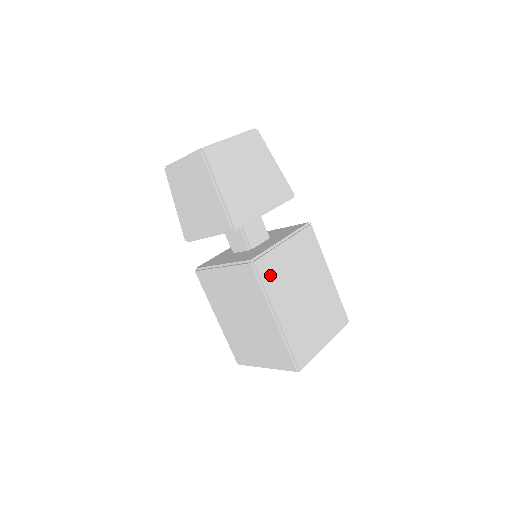
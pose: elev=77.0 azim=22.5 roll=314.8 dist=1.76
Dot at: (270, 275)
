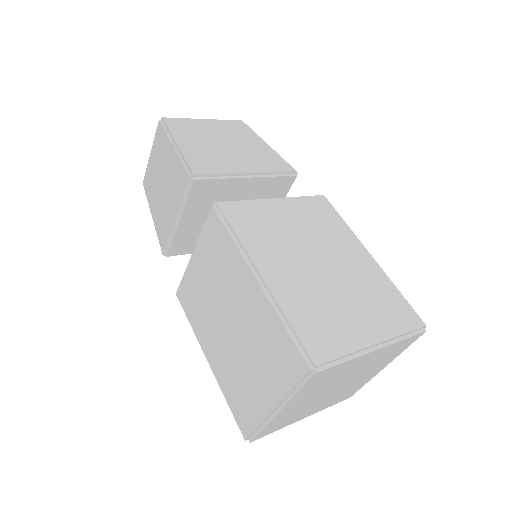
Dot at: (247, 223)
